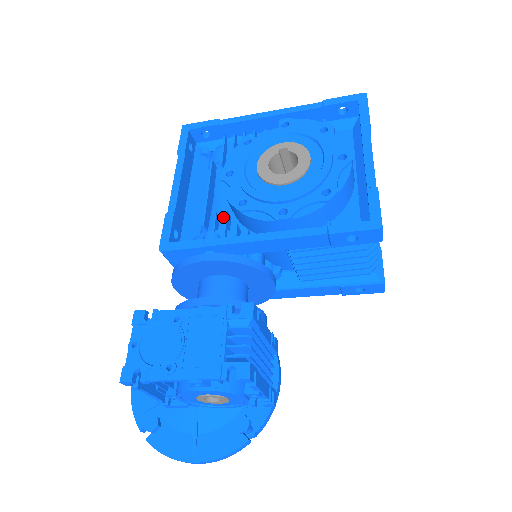
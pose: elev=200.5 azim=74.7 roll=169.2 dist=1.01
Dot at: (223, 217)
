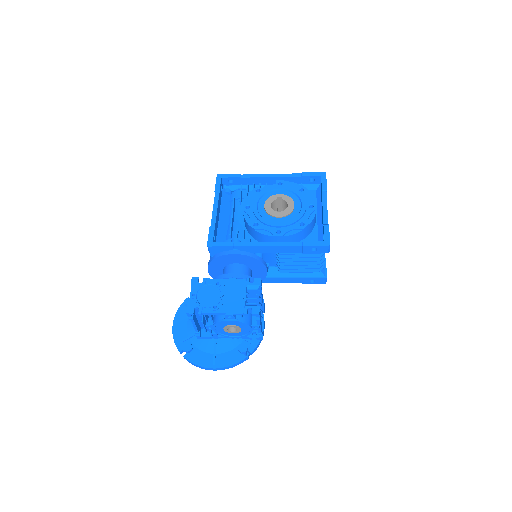
Dot at: (241, 231)
